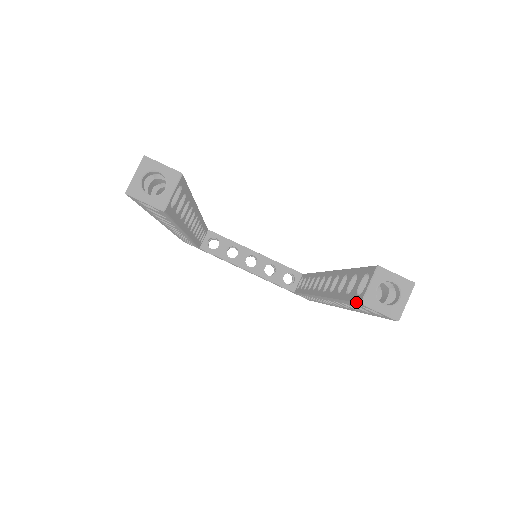
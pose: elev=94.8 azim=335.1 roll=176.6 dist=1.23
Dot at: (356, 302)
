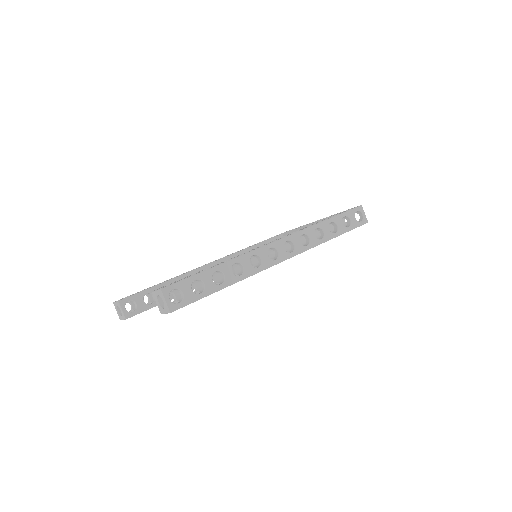
Dot at: occluded
